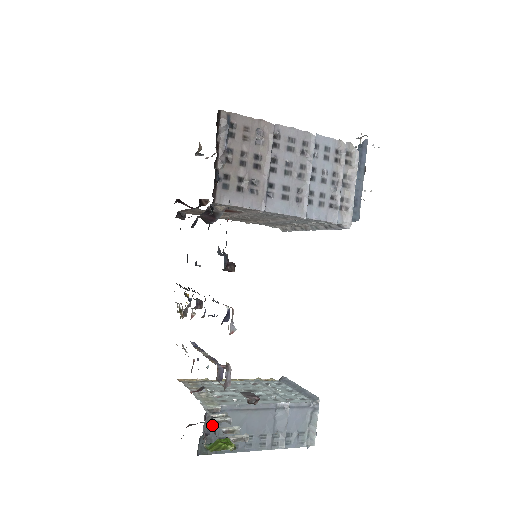
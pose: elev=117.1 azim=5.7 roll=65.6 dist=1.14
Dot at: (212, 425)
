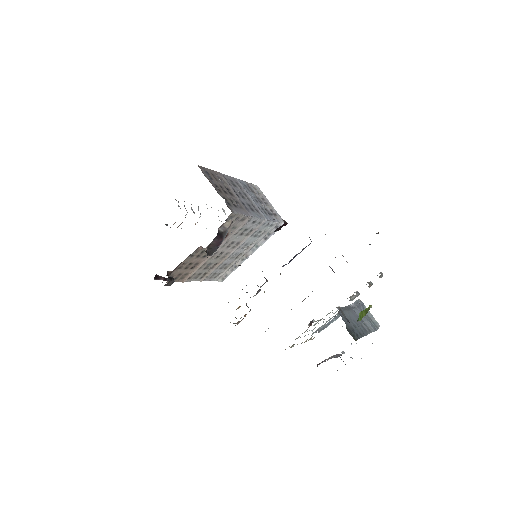
Dot at: (344, 321)
